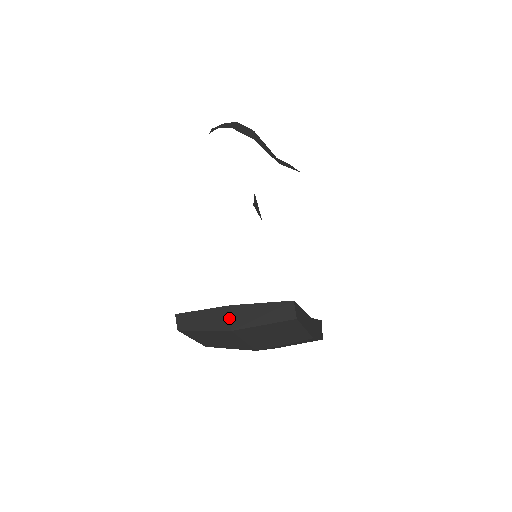
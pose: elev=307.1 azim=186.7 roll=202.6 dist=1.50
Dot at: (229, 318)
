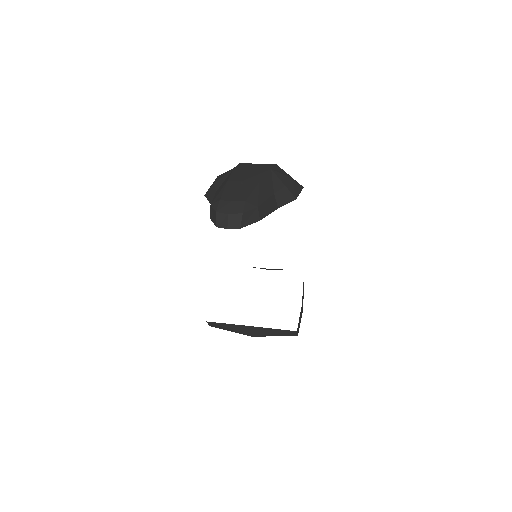
Dot at: (250, 331)
